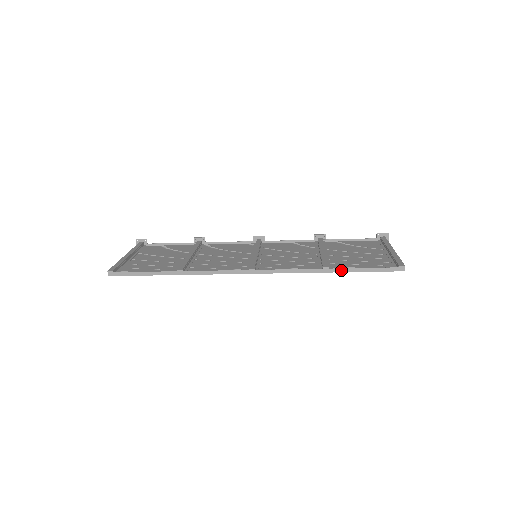
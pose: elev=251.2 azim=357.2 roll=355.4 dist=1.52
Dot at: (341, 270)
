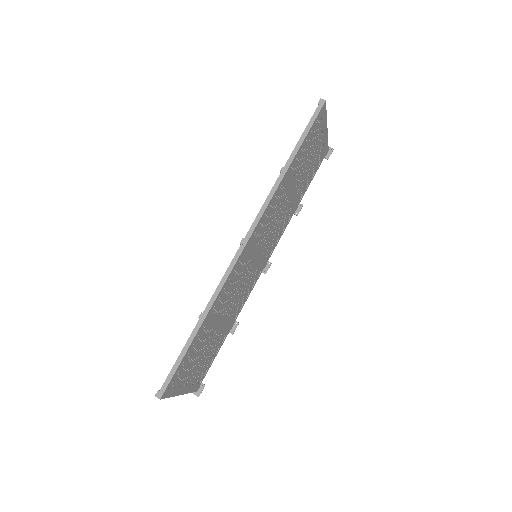
Dot at: (292, 157)
